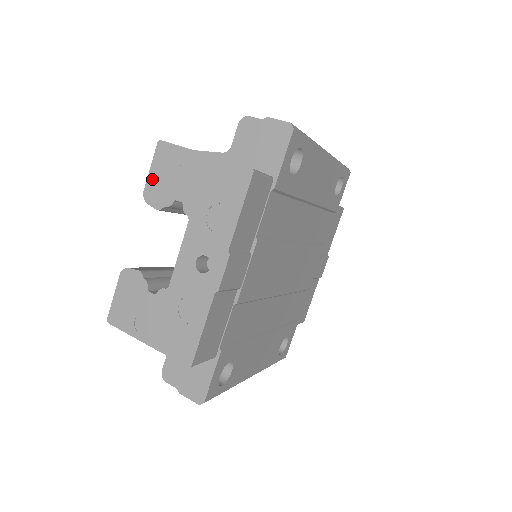
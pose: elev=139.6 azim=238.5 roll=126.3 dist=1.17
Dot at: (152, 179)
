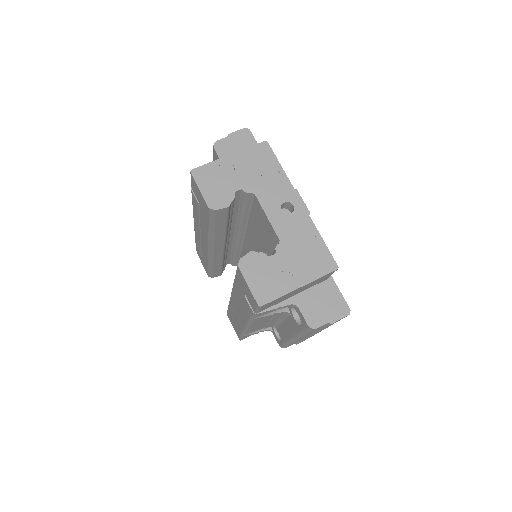
Dot at: (207, 194)
